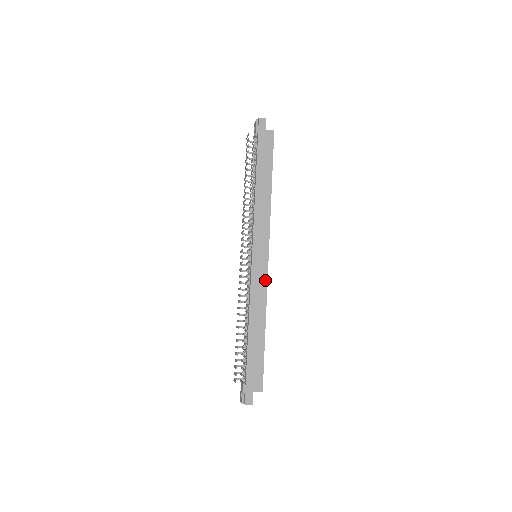
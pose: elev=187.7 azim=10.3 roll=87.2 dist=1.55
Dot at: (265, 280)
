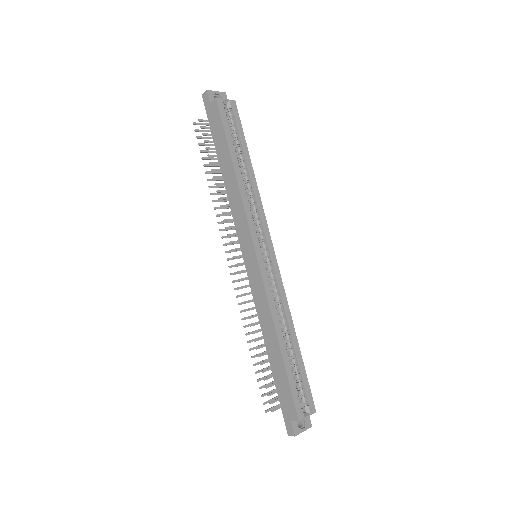
Dot at: (262, 285)
